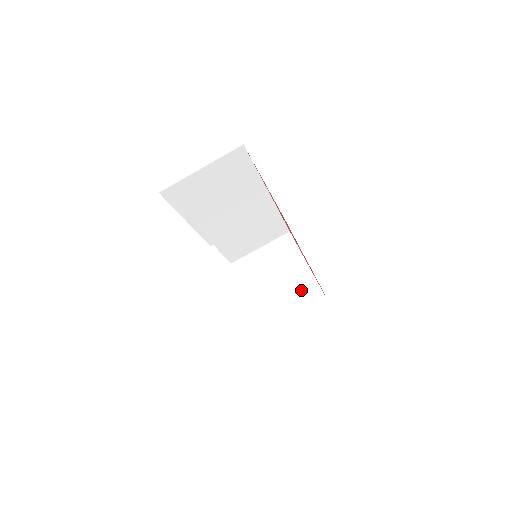
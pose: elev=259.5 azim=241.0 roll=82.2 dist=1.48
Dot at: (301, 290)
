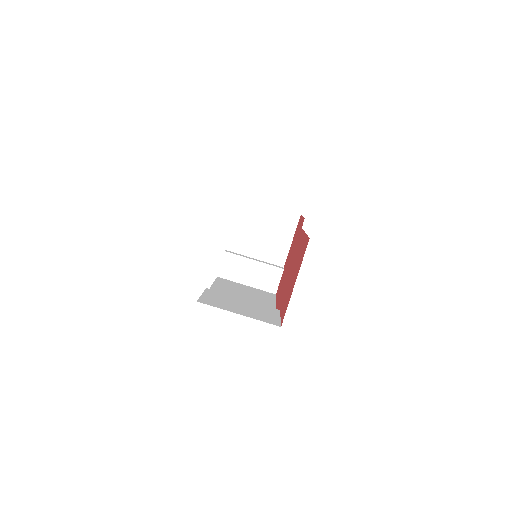
Dot at: (269, 266)
